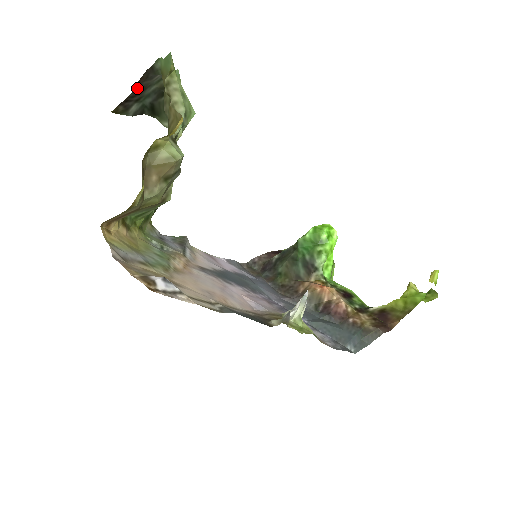
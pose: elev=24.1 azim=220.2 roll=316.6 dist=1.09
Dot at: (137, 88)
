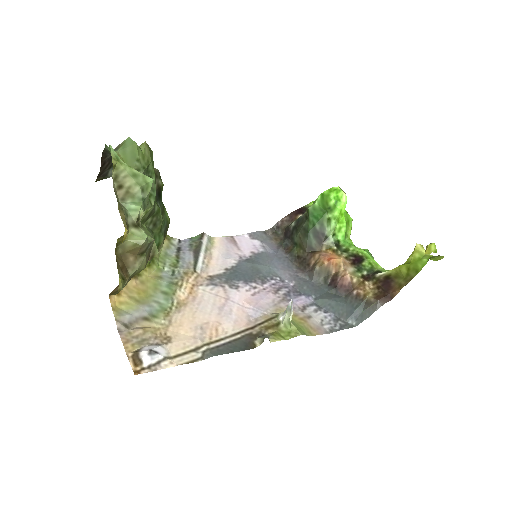
Dot at: (103, 164)
